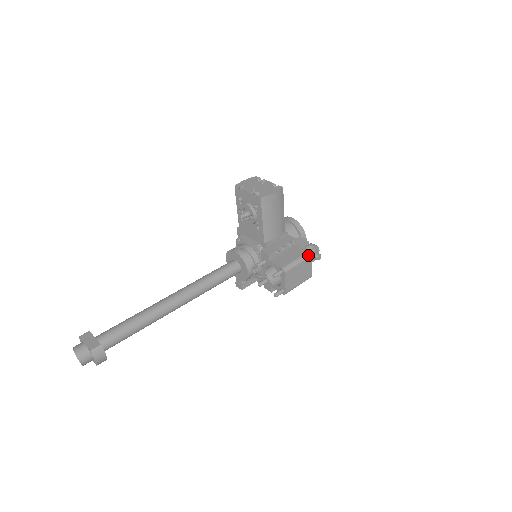
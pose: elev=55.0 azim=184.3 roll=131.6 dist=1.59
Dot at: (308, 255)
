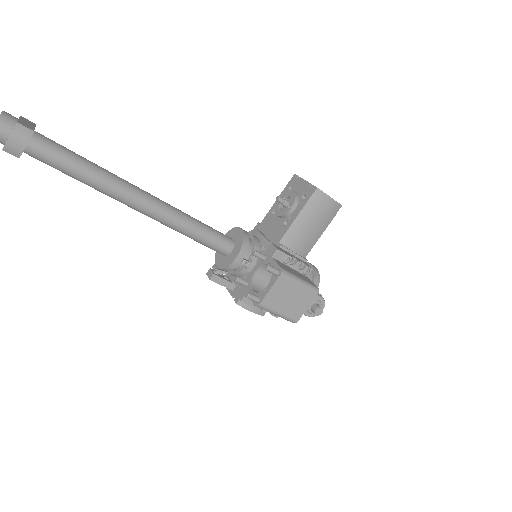
Dot at: (315, 289)
